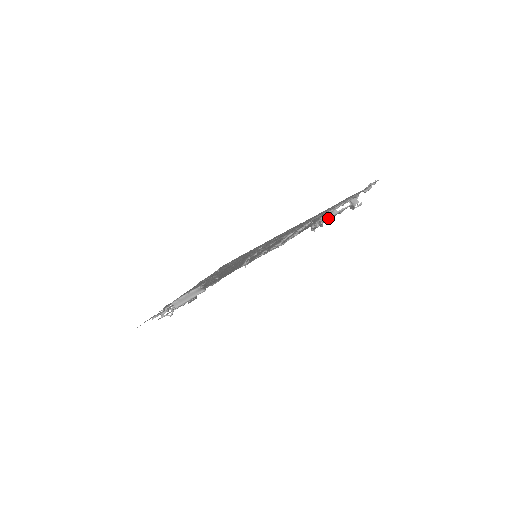
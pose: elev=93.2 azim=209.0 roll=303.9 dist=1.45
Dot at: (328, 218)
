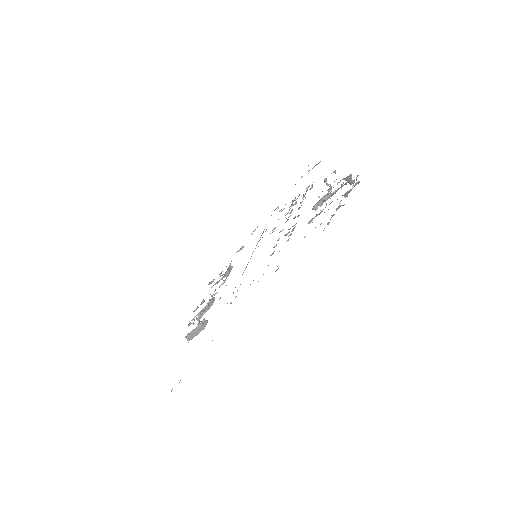
Dot at: (322, 203)
